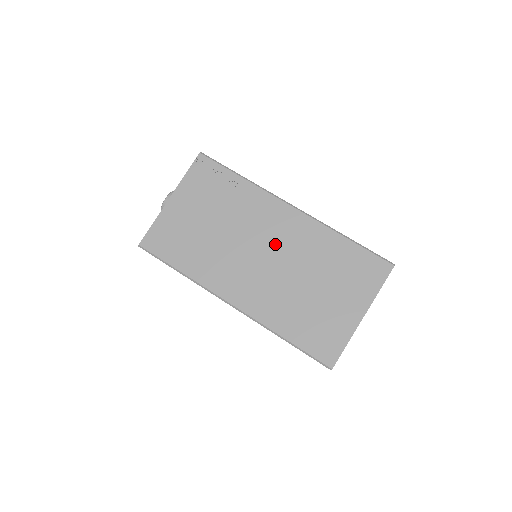
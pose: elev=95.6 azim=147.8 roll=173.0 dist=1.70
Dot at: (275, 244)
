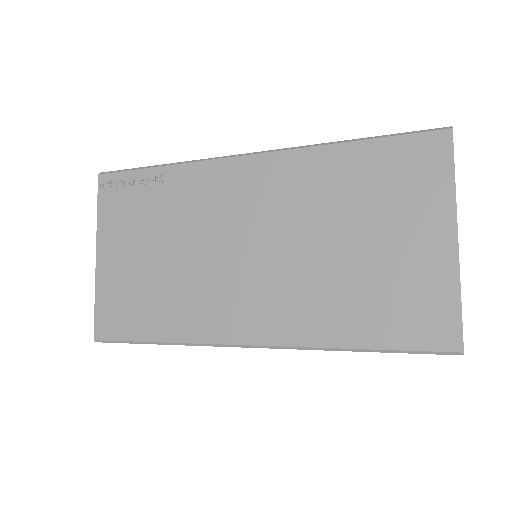
Dot at: (257, 221)
